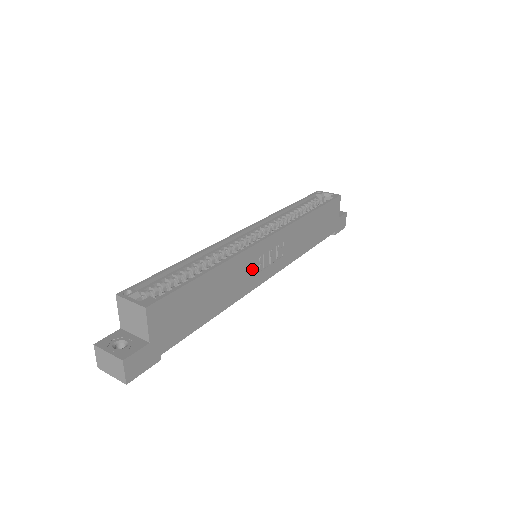
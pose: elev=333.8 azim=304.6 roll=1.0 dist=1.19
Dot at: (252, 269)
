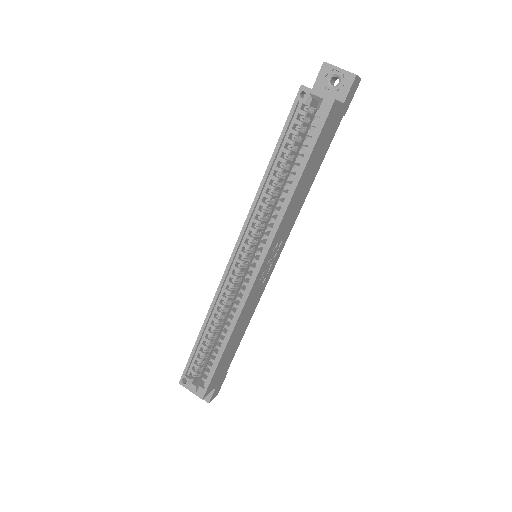
Dot at: (257, 291)
